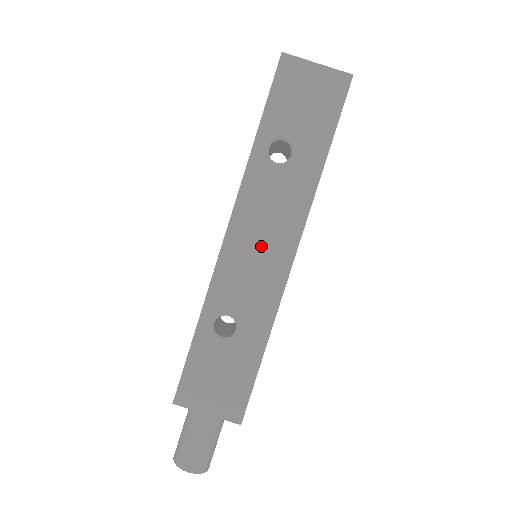
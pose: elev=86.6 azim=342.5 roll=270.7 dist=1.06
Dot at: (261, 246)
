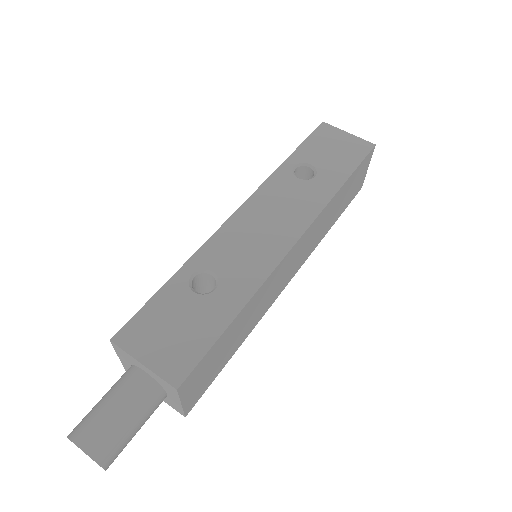
Dot at: (266, 227)
